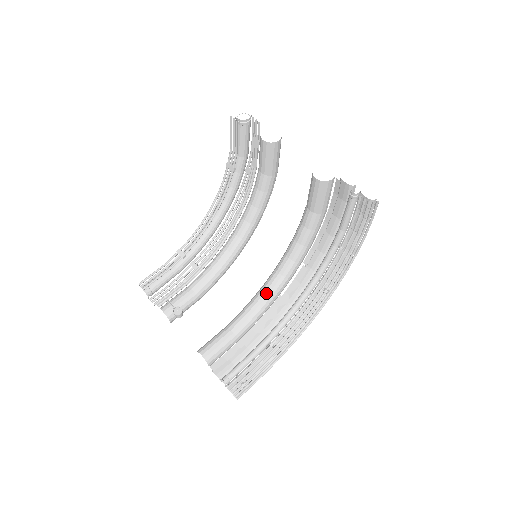
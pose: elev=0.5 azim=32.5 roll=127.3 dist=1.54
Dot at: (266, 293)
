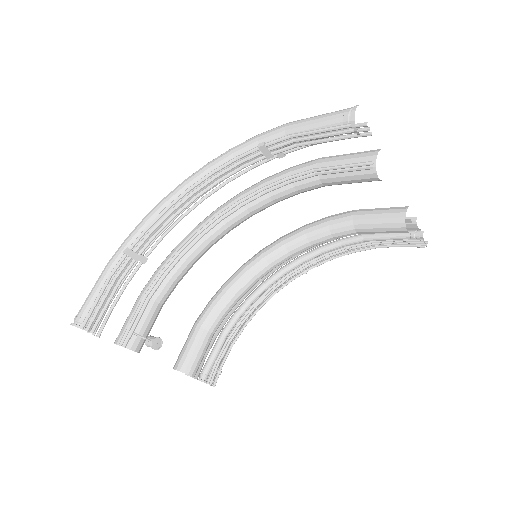
Dot at: (251, 286)
